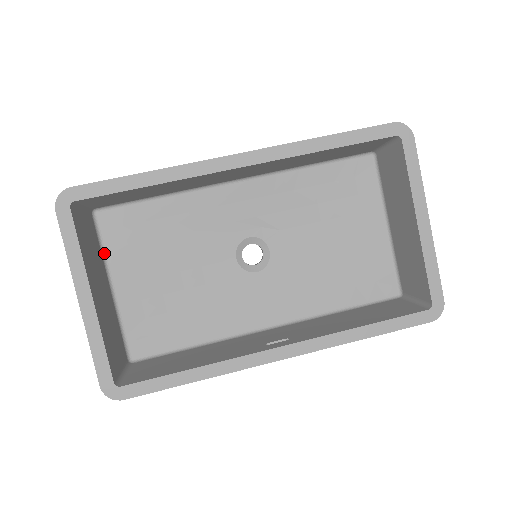
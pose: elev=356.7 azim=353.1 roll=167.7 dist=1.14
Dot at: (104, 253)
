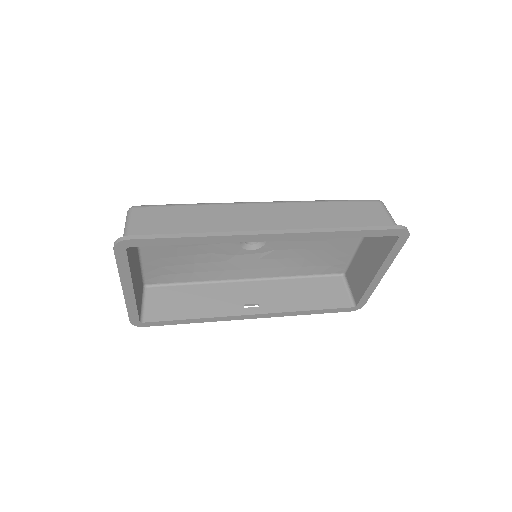
Dot at: occluded
